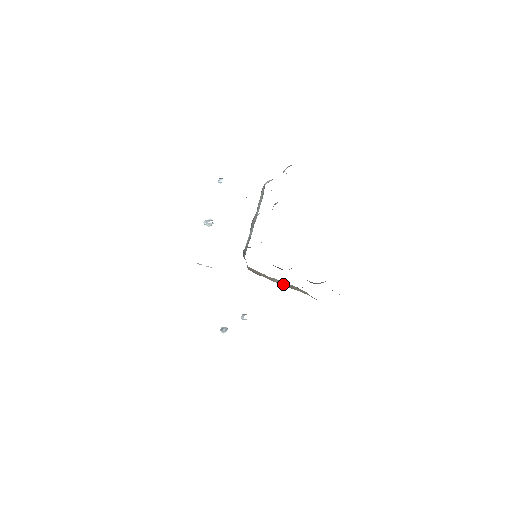
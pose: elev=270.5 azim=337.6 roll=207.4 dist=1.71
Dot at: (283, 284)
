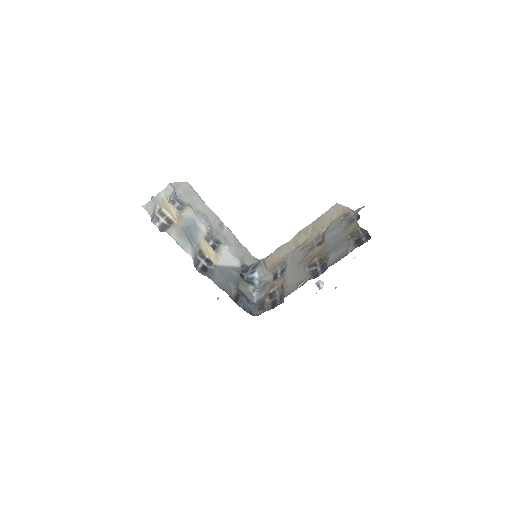
Dot at: (309, 234)
